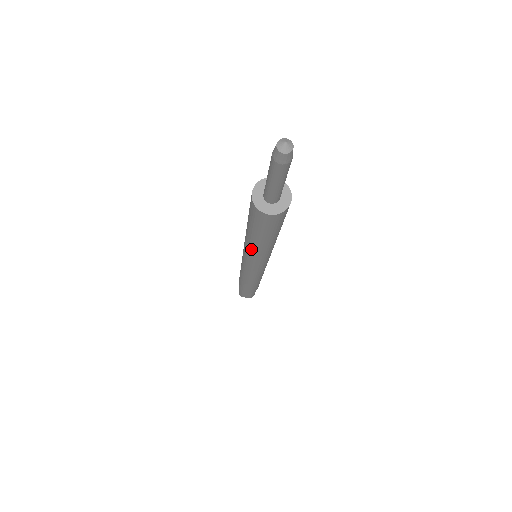
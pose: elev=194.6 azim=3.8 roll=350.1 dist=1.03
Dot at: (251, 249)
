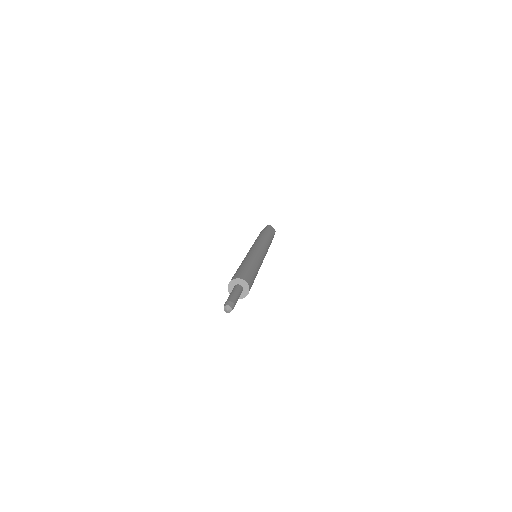
Dot at: occluded
